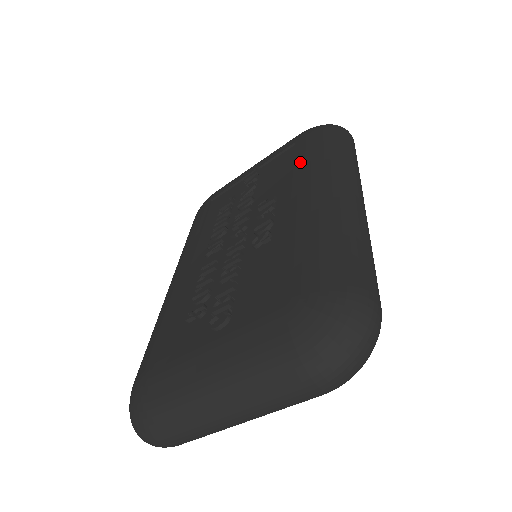
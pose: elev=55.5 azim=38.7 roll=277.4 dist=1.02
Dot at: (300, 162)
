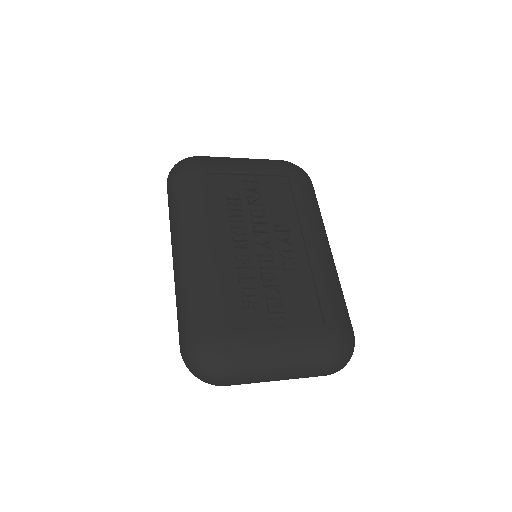
Dot at: (301, 206)
